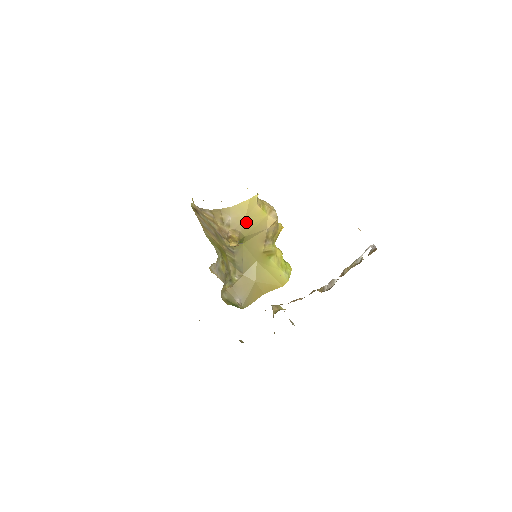
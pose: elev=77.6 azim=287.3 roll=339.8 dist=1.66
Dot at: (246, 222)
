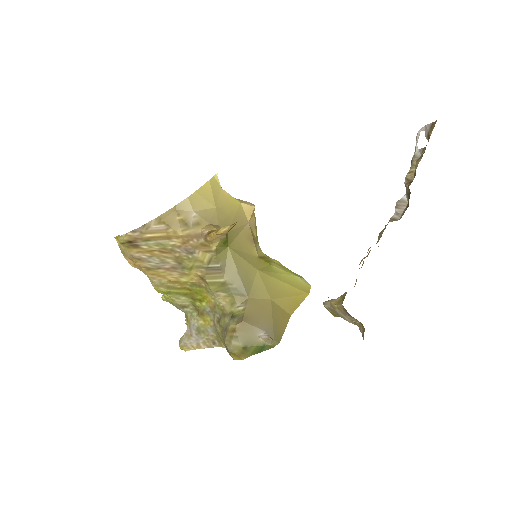
Dot at: (219, 213)
